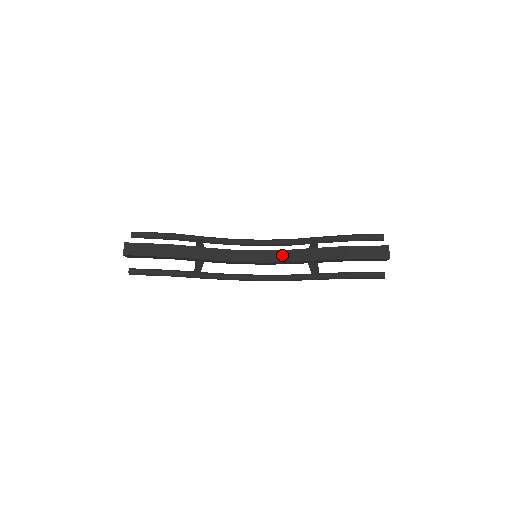
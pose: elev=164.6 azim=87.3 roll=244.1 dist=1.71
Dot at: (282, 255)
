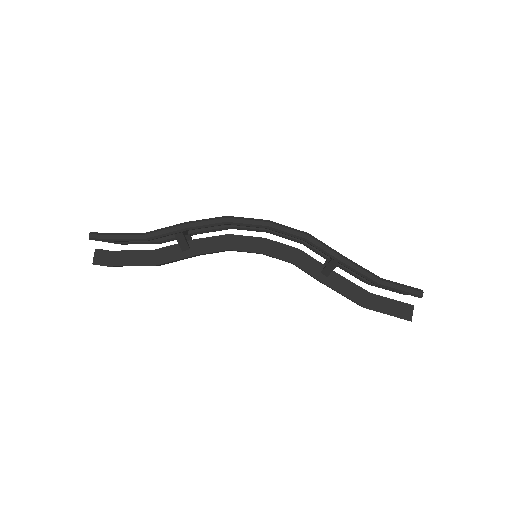
Dot at: occluded
